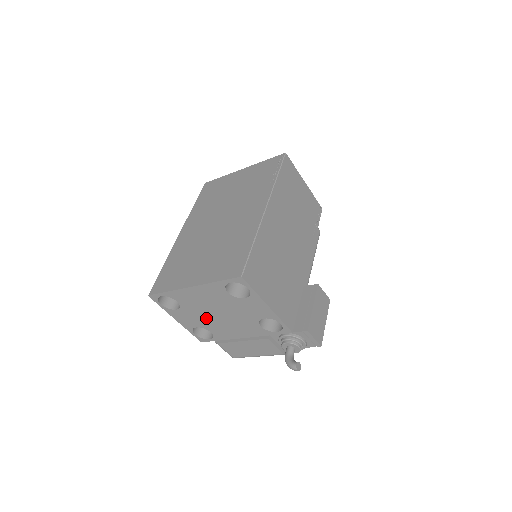
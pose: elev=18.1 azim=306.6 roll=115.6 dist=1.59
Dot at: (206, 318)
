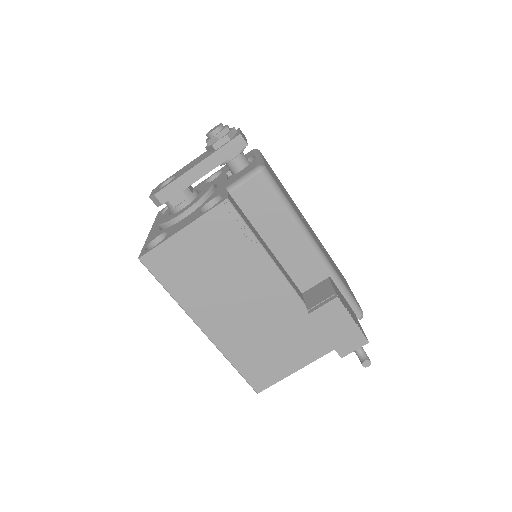
Dot at: occluded
